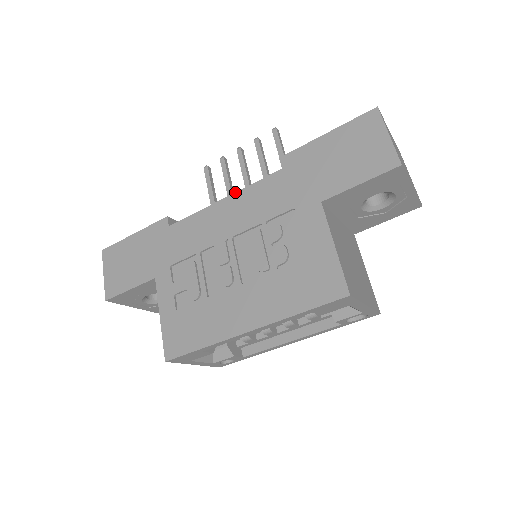
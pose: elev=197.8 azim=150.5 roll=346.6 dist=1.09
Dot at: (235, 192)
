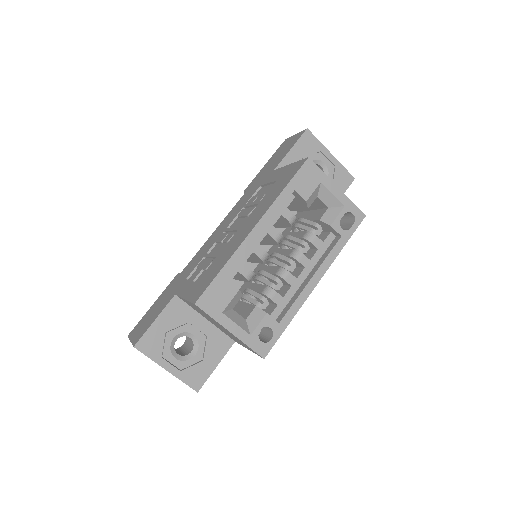
Dot at: (222, 221)
